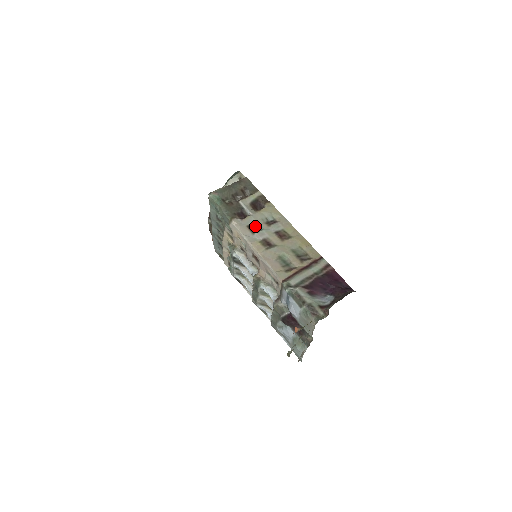
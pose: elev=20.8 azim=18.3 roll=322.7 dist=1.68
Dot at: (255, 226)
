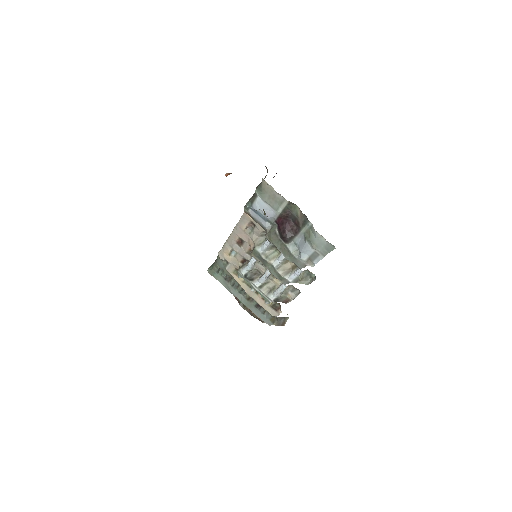
Dot at: occluded
